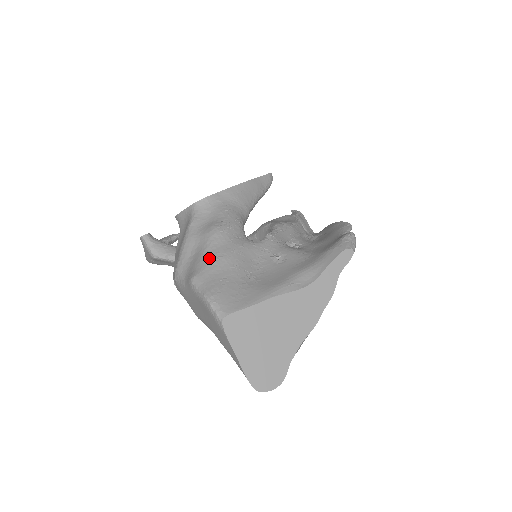
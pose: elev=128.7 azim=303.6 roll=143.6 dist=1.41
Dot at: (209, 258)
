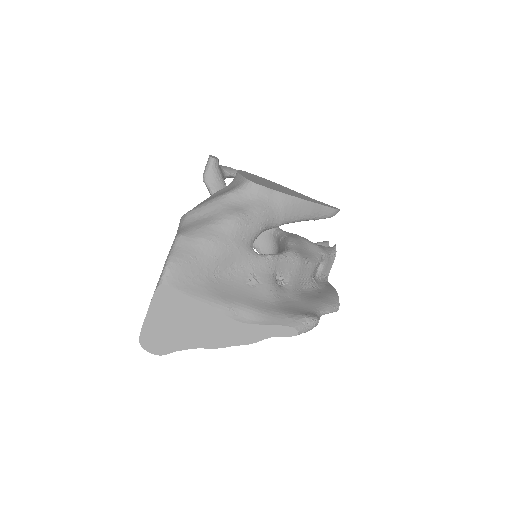
Dot at: (205, 233)
